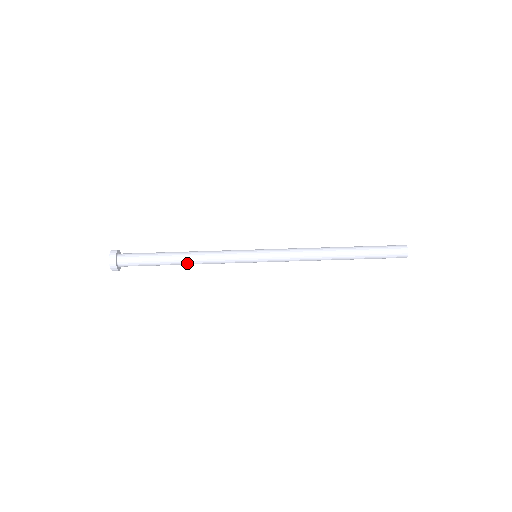
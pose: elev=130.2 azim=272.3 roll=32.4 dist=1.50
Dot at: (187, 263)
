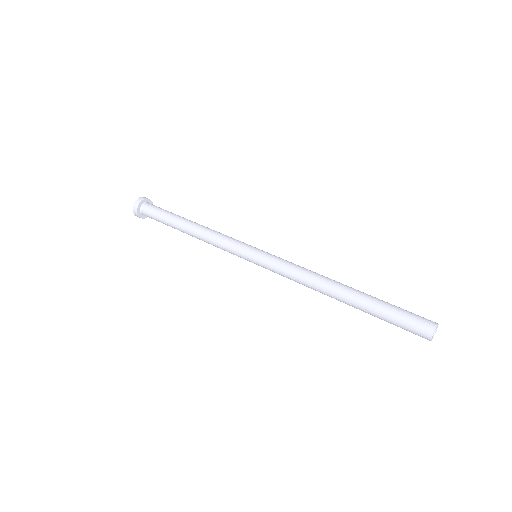
Dot at: (192, 231)
